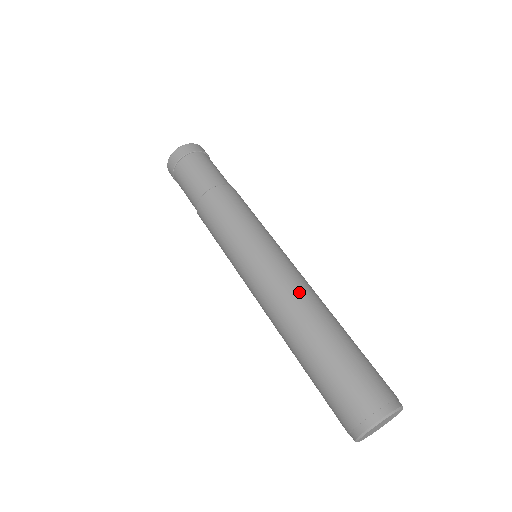
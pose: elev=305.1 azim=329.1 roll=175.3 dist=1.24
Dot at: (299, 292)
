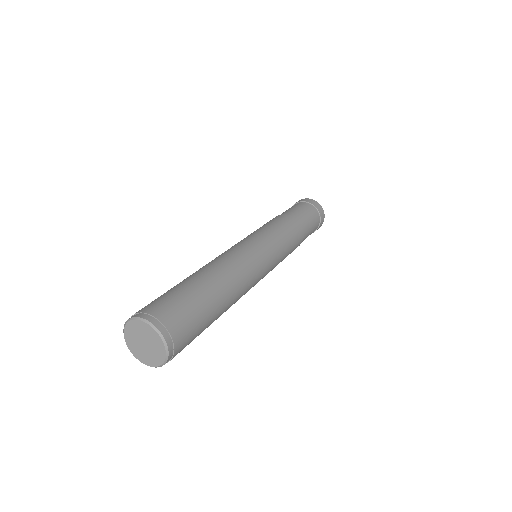
Dot at: (227, 260)
